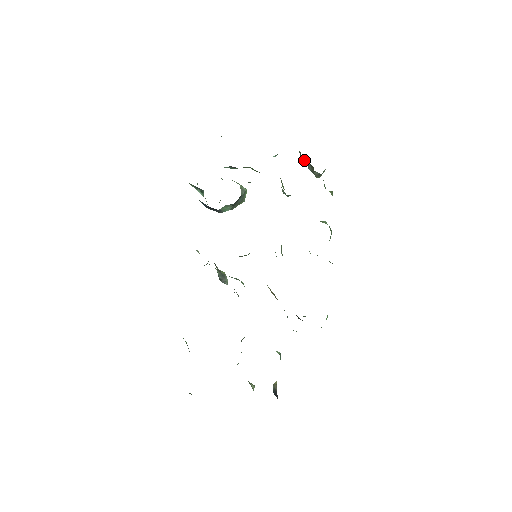
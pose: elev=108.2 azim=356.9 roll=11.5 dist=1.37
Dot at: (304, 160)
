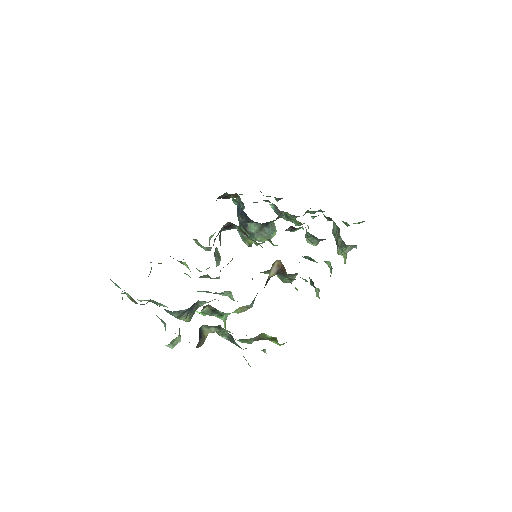
Dot at: (334, 229)
